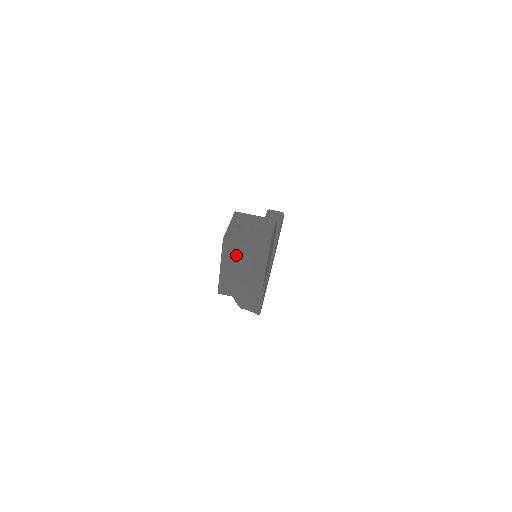
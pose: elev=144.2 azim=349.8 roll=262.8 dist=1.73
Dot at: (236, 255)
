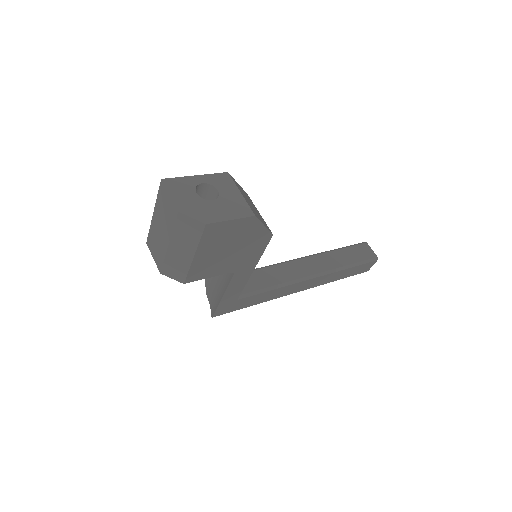
Dot at: (165, 210)
